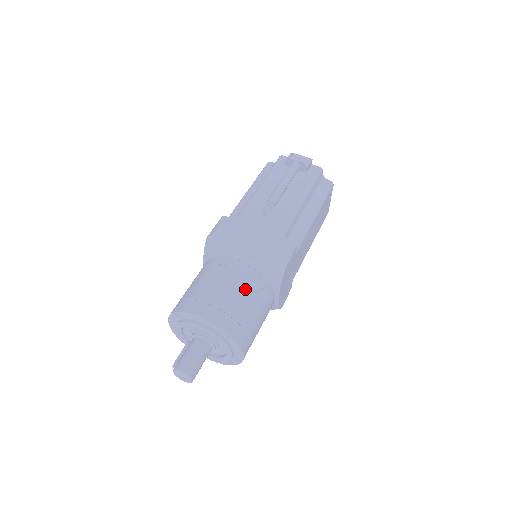
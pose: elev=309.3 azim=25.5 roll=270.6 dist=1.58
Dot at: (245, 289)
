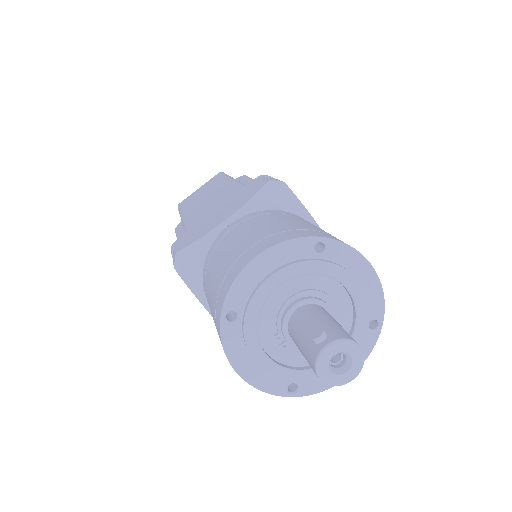
Dot at: occluded
